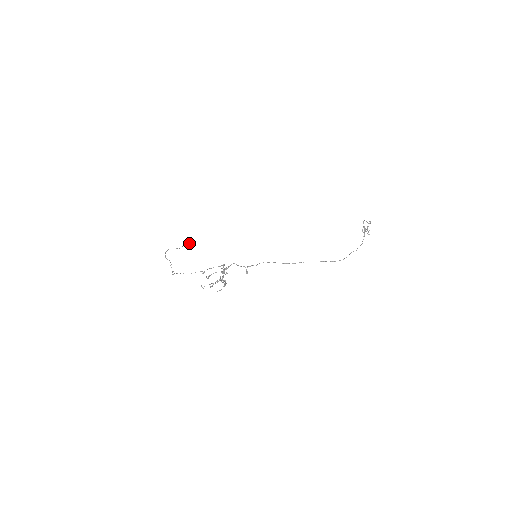
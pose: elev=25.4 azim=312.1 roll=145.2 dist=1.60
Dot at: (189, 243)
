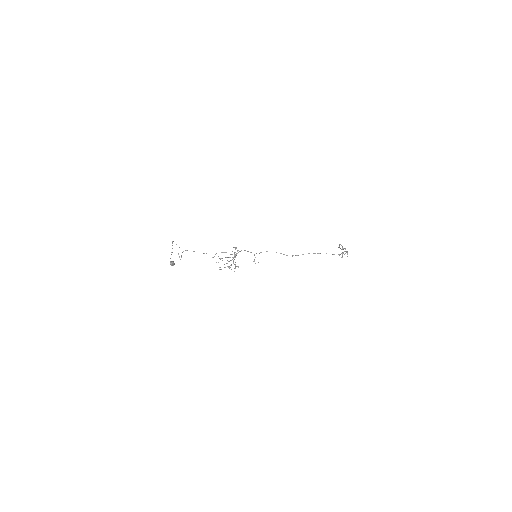
Dot at: (173, 264)
